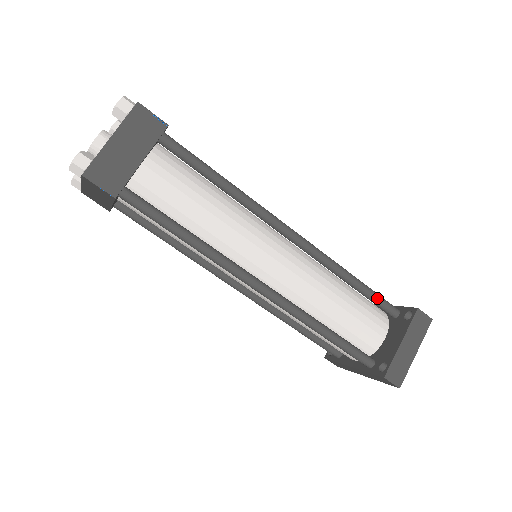
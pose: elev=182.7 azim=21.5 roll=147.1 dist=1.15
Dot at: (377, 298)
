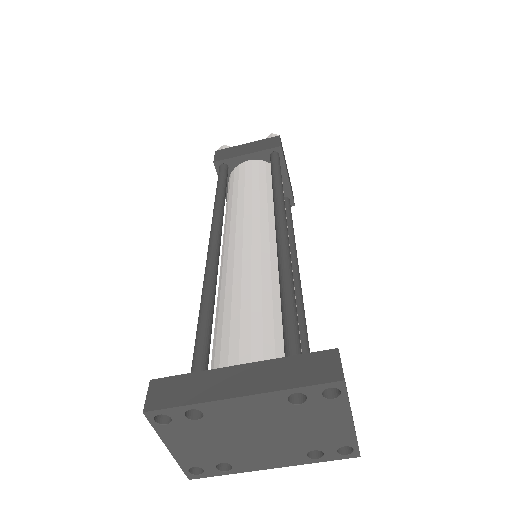
Dot at: occluded
